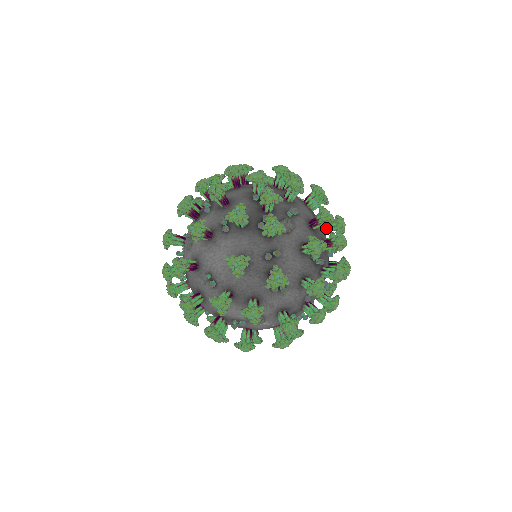
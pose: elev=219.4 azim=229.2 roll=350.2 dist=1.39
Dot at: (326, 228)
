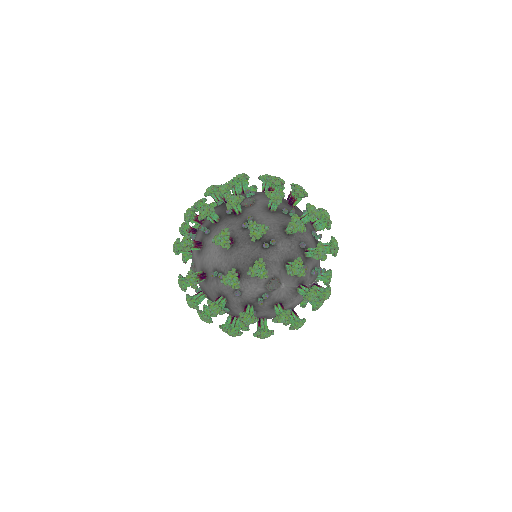
Dot at: occluded
